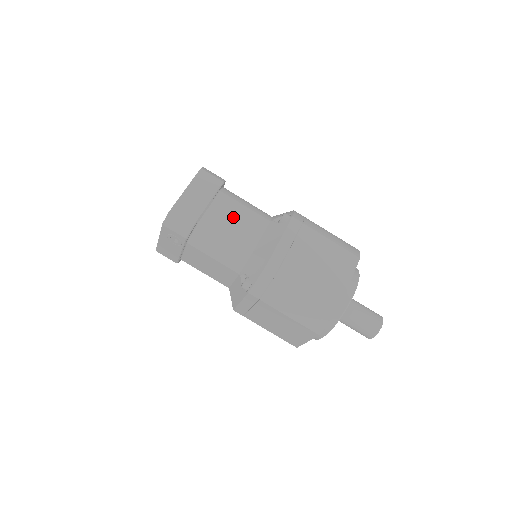
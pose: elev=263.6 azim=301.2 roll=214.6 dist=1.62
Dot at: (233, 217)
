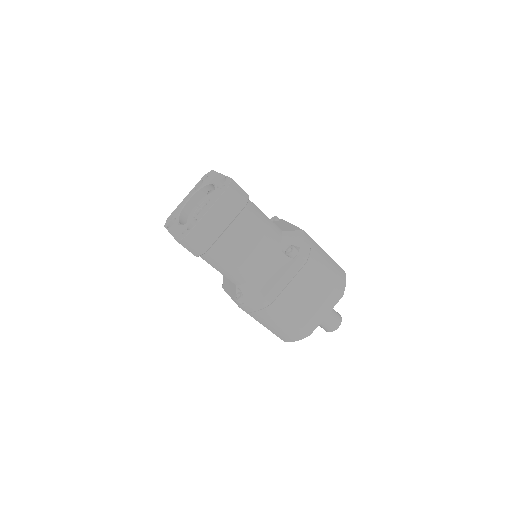
Dot at: (246, 242)
